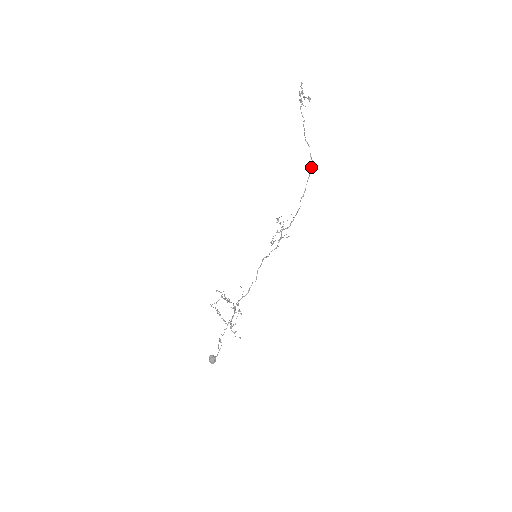
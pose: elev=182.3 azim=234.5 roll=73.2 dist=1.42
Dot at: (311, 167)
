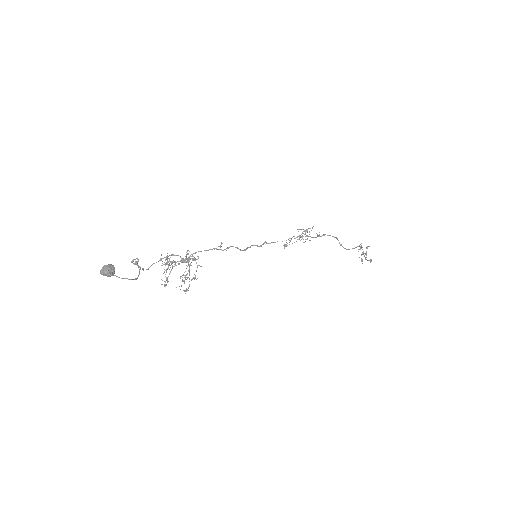
Dot at: (358, 246)
